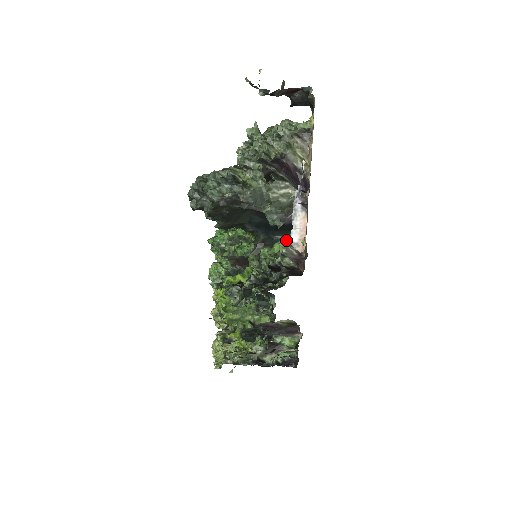
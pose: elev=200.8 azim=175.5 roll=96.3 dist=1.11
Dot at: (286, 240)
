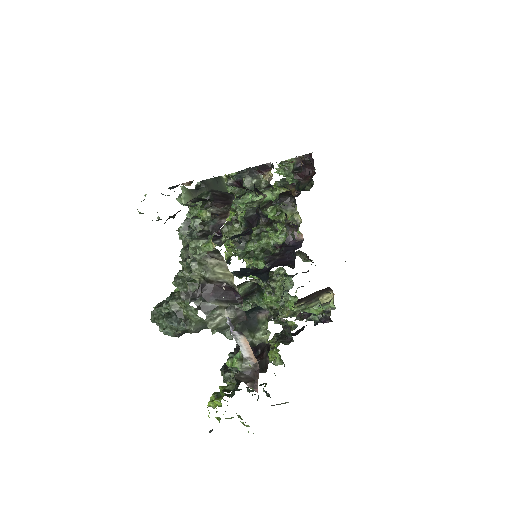
Dot at: (240, 355)
